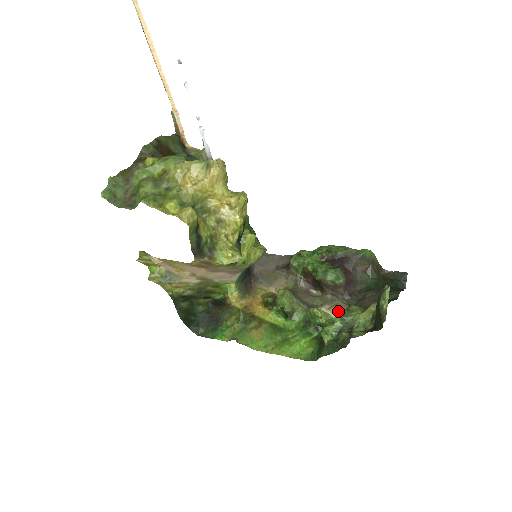
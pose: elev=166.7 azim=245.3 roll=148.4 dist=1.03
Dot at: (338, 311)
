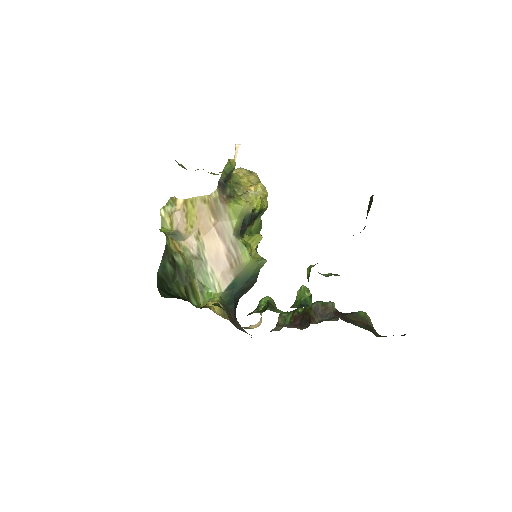
Dot at: occluded
